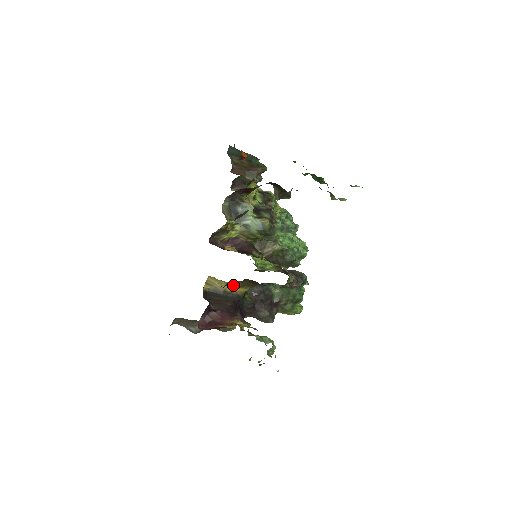
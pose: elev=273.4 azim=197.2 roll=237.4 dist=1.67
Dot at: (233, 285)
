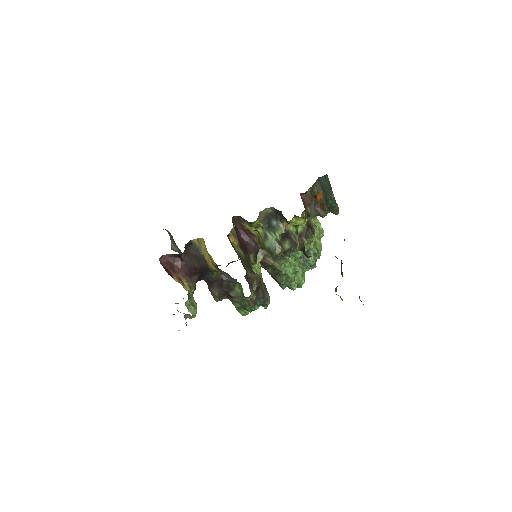
Dot at: (205, 262)
